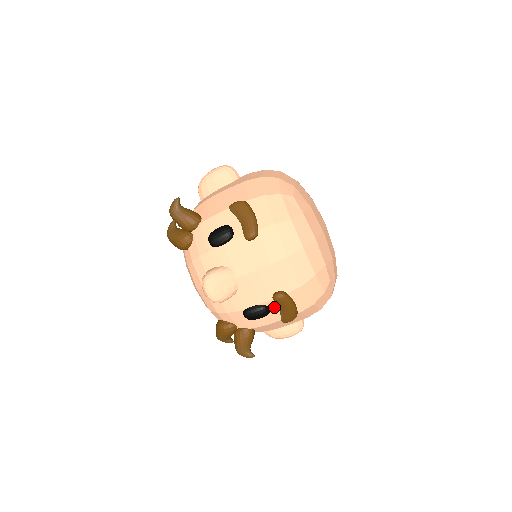
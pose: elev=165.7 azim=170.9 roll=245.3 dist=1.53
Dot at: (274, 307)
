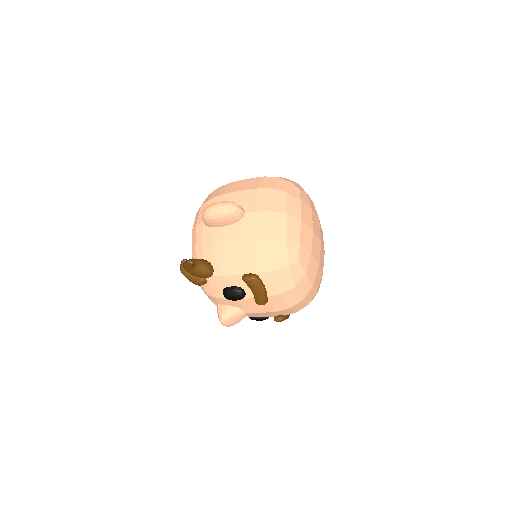
Dot at: occluded
